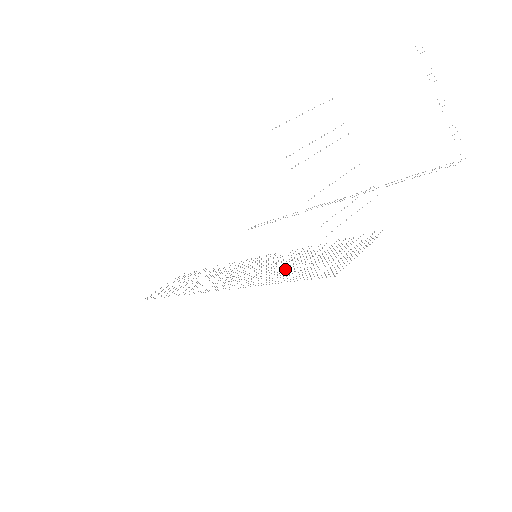
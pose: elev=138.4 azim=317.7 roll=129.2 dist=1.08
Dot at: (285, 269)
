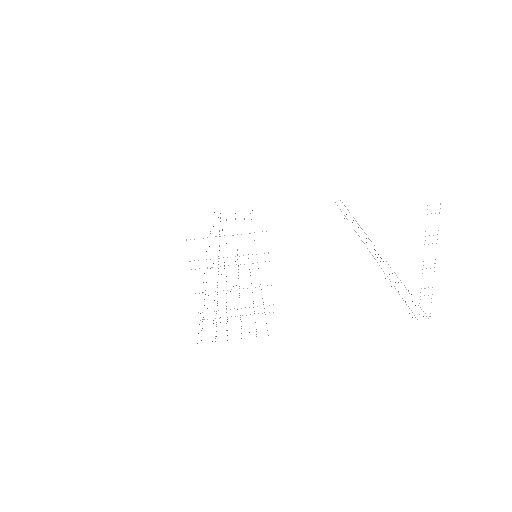
Dot at: occluded
